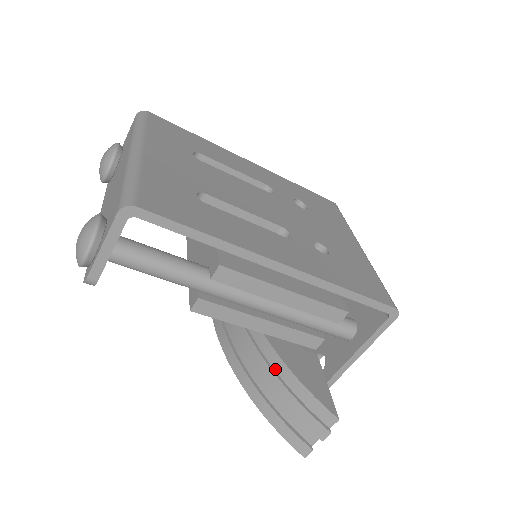
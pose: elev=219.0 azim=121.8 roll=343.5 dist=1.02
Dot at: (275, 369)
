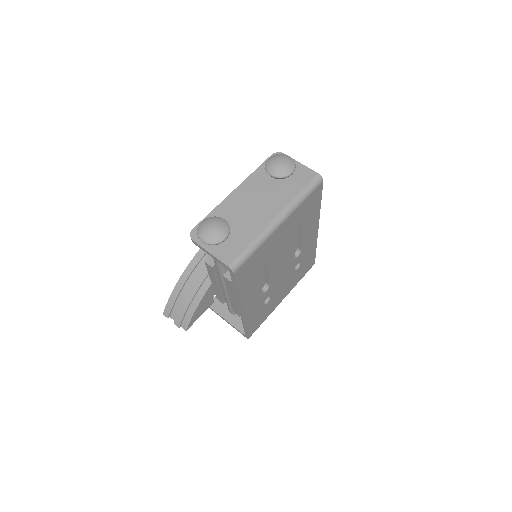
Dot at: (196, 295)
